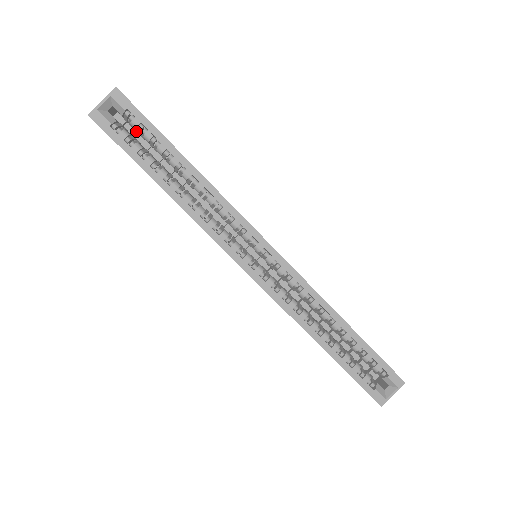
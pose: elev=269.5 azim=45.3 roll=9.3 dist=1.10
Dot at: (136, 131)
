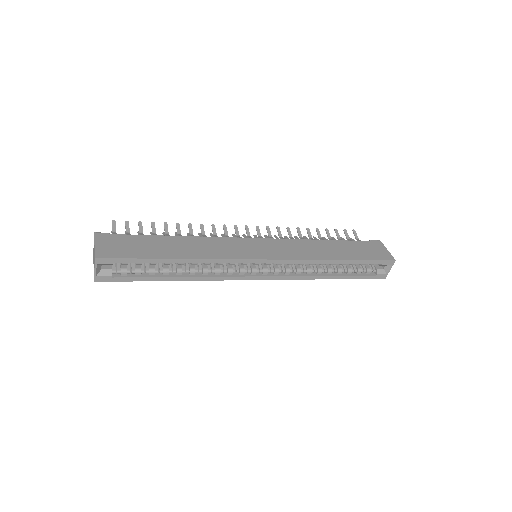
Dot at: occluded
